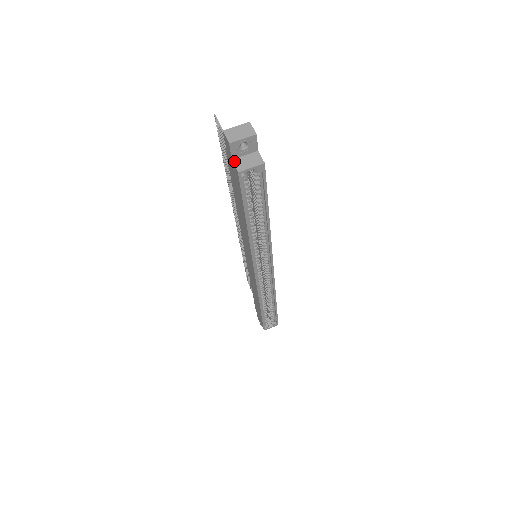
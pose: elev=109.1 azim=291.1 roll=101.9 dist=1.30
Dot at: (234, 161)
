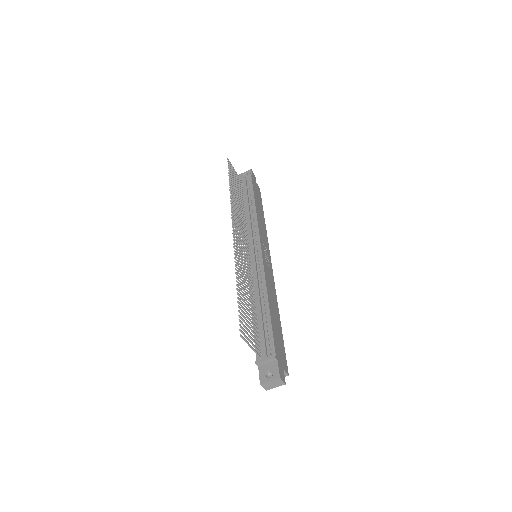
Dot at: occluded
